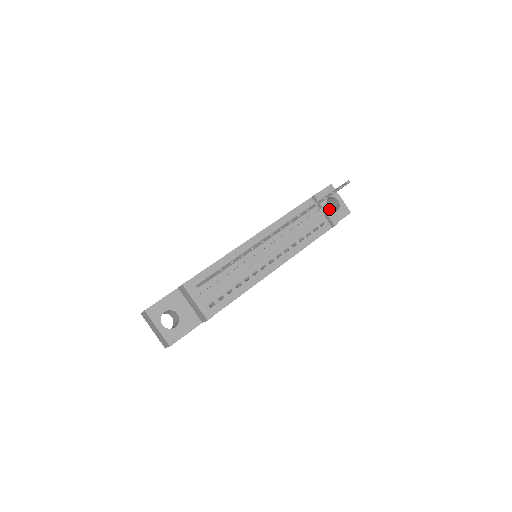
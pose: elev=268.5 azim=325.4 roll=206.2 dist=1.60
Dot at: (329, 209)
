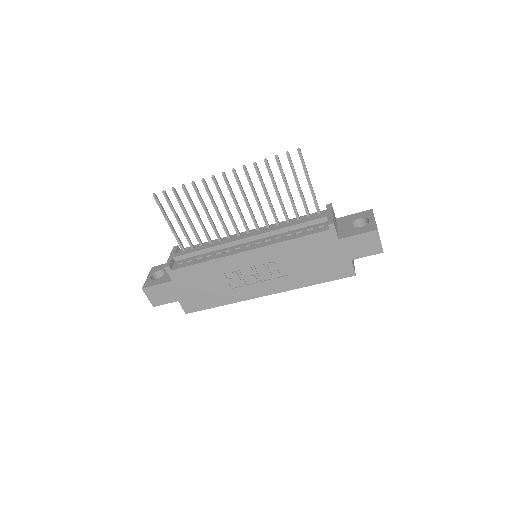
Dot at: (352, 226)
